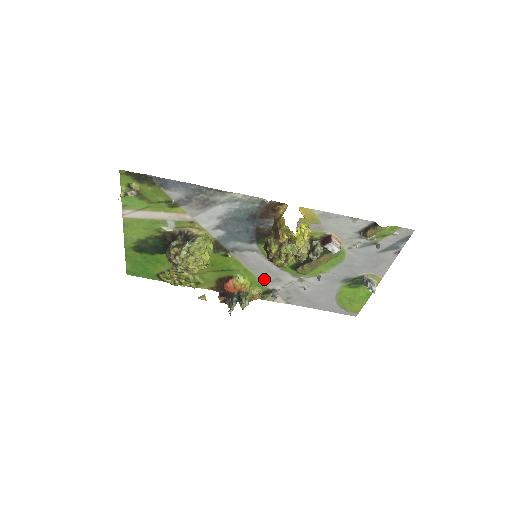
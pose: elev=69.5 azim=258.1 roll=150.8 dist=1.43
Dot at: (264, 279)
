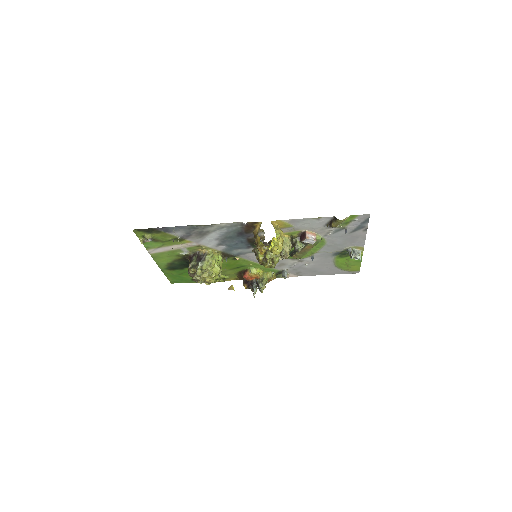
Dot at: occluded
